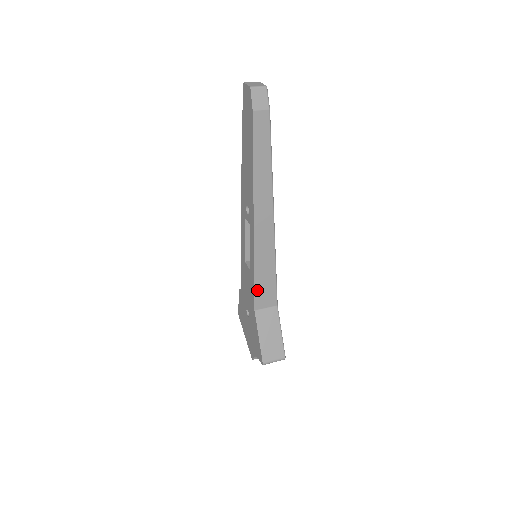
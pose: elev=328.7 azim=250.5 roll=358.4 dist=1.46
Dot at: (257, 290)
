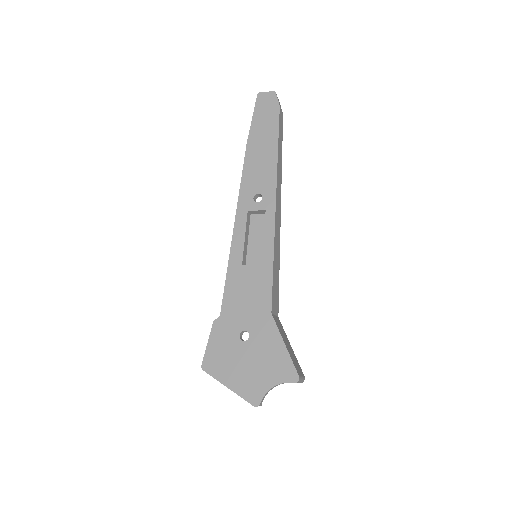
Dot at: (273, 285)
